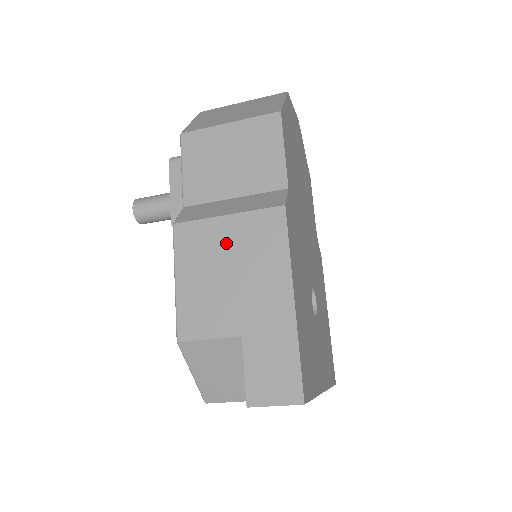
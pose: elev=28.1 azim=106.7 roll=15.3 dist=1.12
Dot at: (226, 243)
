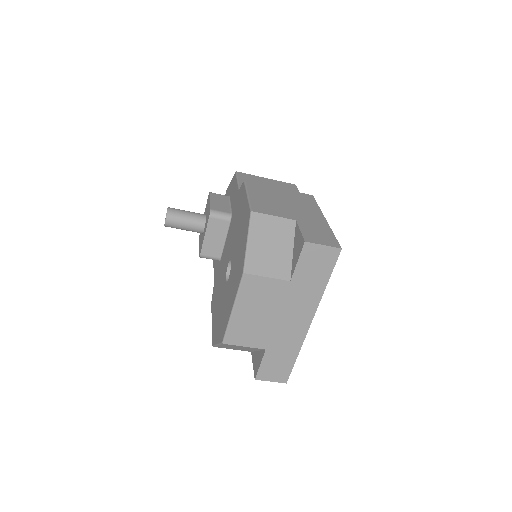
Dot at: (280, 194)
